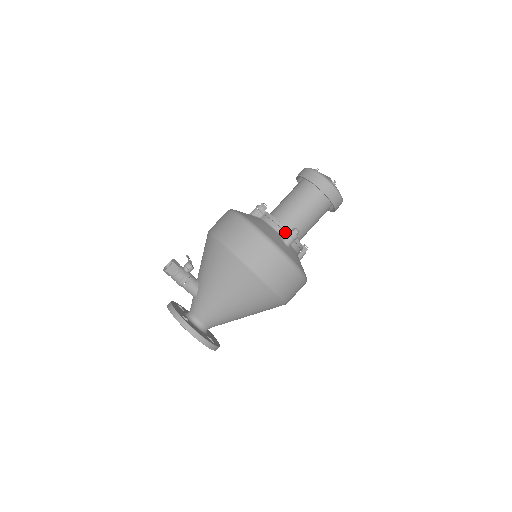
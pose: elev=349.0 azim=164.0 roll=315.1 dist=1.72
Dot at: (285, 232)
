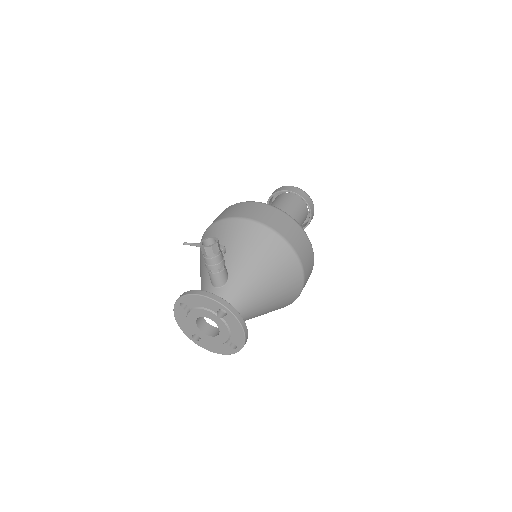
Dot at: occluded
